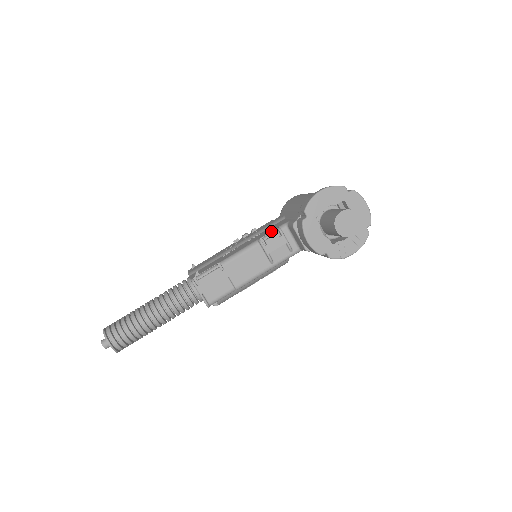
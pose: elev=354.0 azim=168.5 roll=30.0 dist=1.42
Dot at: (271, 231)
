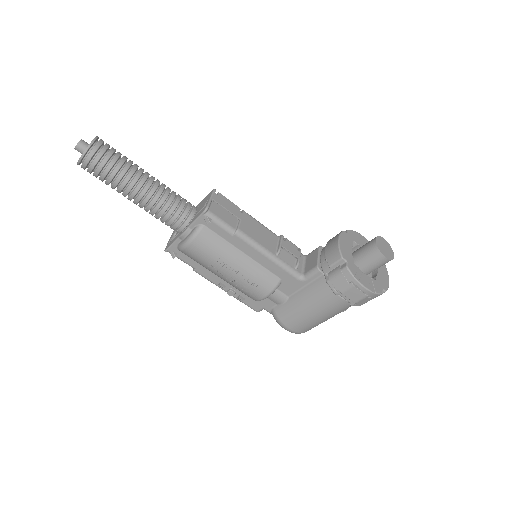
Dot at: occluded
